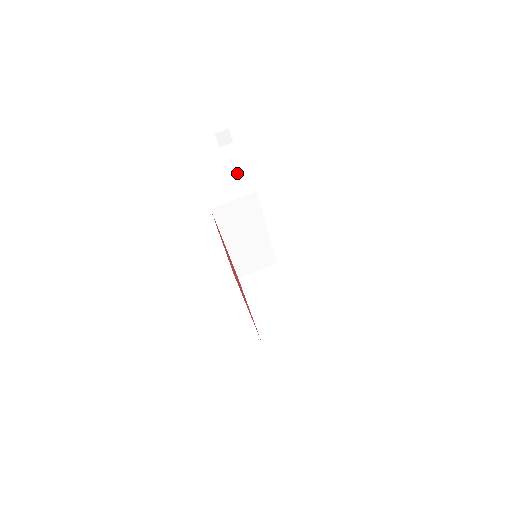
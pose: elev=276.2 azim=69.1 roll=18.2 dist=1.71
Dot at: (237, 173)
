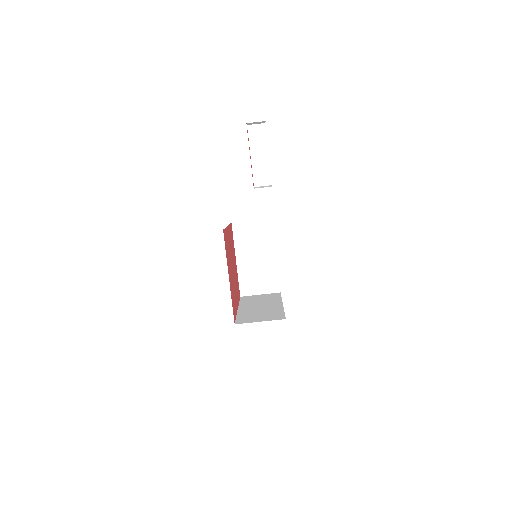
Dot at: (260, 181)
